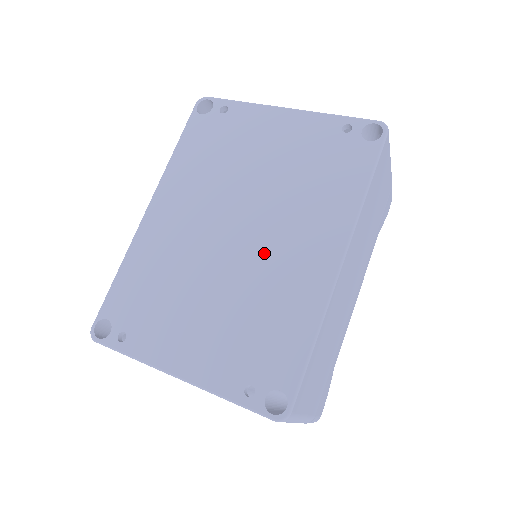
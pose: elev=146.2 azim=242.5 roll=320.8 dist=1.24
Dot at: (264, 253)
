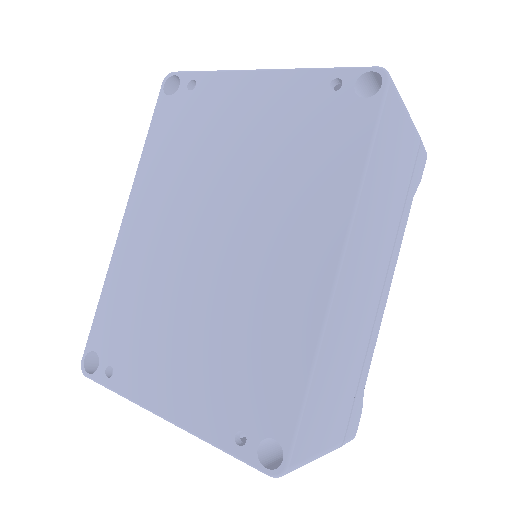
Dot at: (246, 264)
